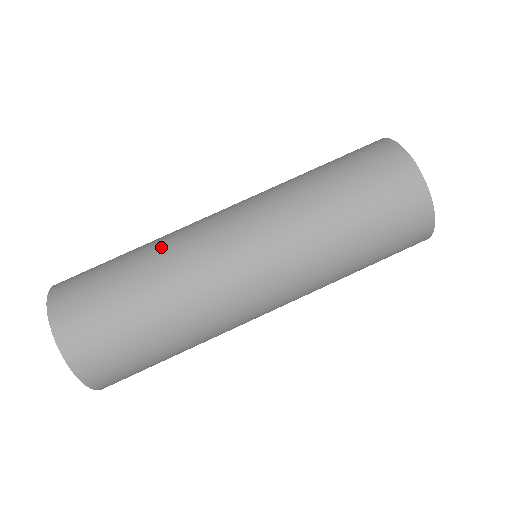
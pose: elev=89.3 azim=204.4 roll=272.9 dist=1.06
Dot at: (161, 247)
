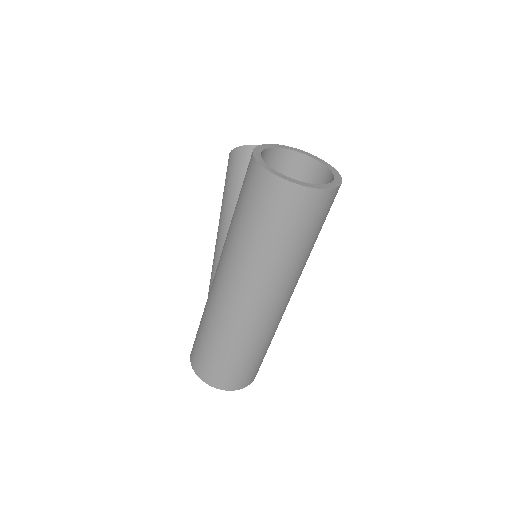
Dot at: (215, 324)
